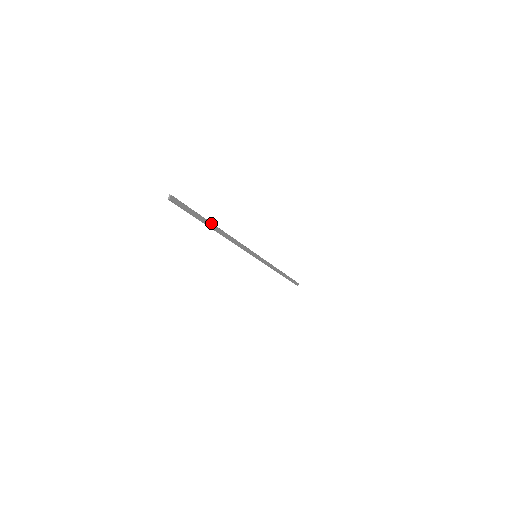
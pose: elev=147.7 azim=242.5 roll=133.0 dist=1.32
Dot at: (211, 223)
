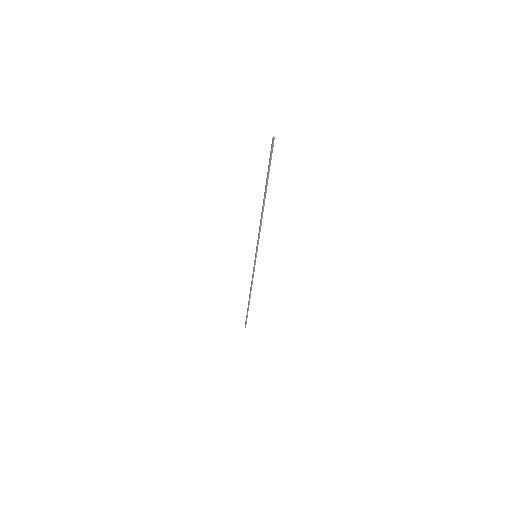
Dot at: (266, 188)
